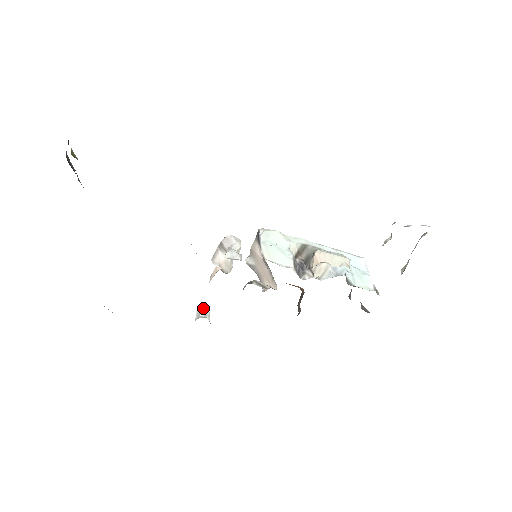
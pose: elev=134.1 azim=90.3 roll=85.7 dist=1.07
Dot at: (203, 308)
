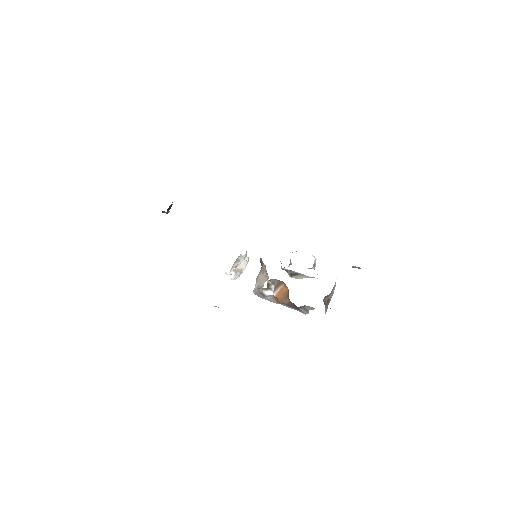
Dot at: occluded
